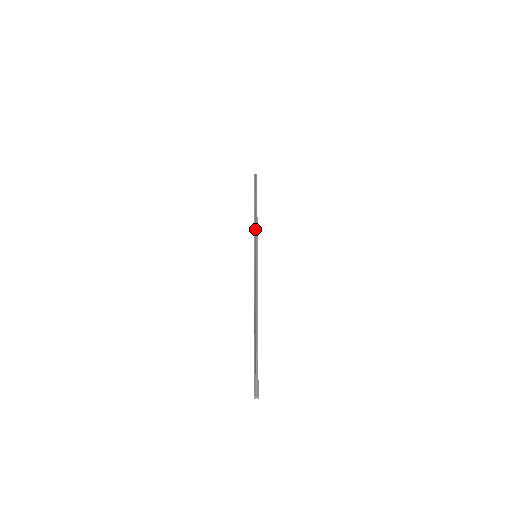
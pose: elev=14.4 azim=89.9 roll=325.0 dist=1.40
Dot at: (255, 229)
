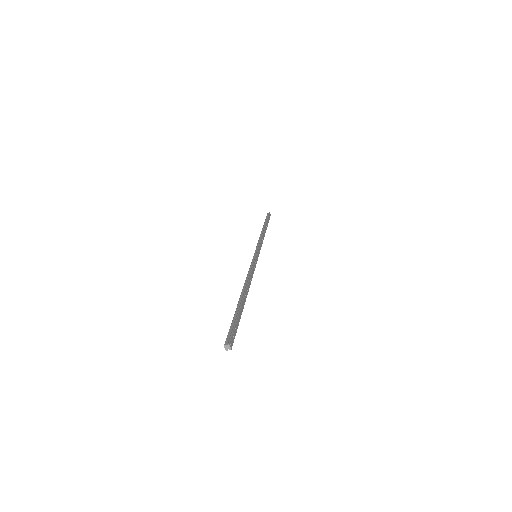
Dot at: (259, 240)
